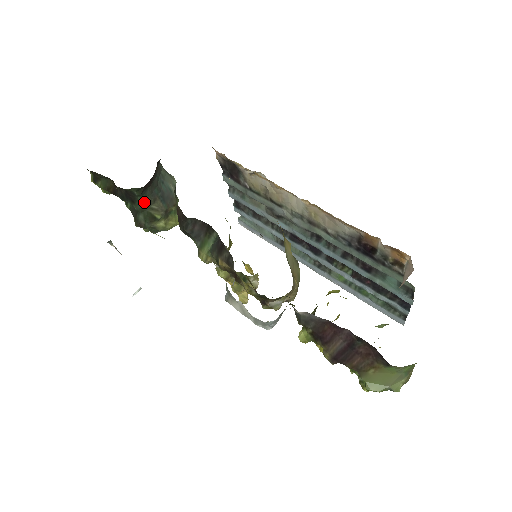
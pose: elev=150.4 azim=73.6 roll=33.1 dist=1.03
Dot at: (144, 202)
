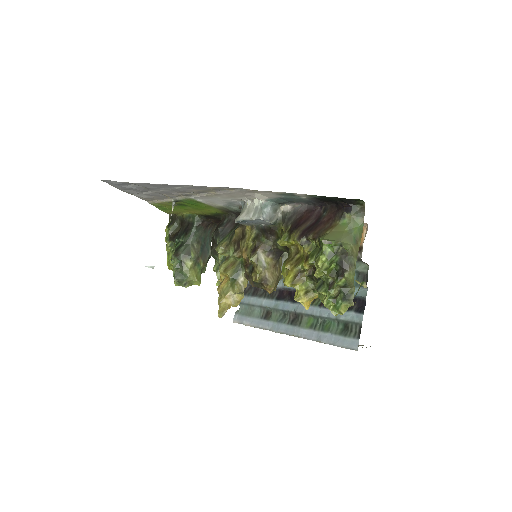
Dot at: (193, 236)
